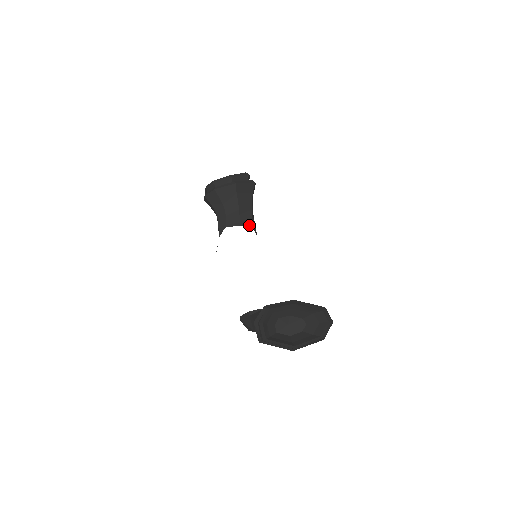
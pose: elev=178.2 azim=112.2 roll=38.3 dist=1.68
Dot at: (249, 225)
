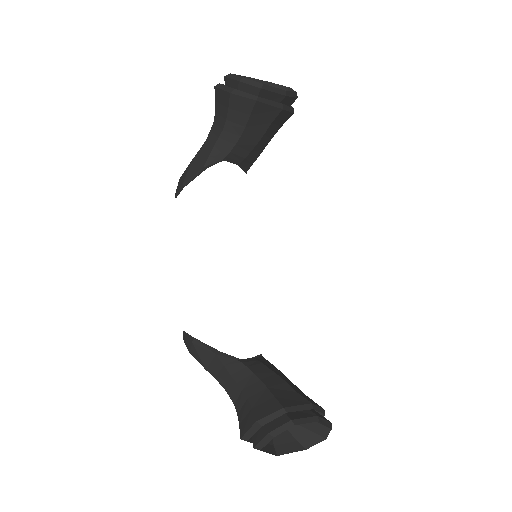
Dot at: (246, 168)
